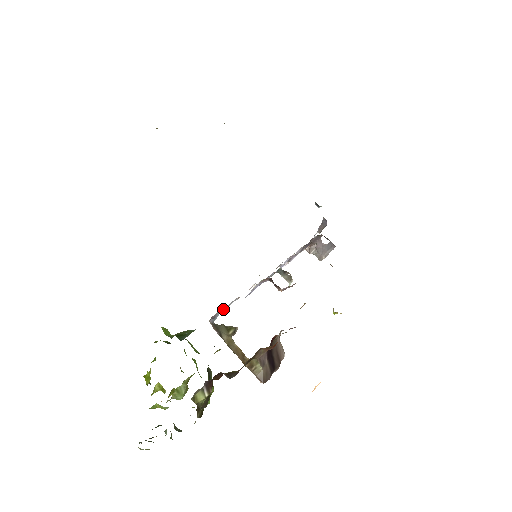
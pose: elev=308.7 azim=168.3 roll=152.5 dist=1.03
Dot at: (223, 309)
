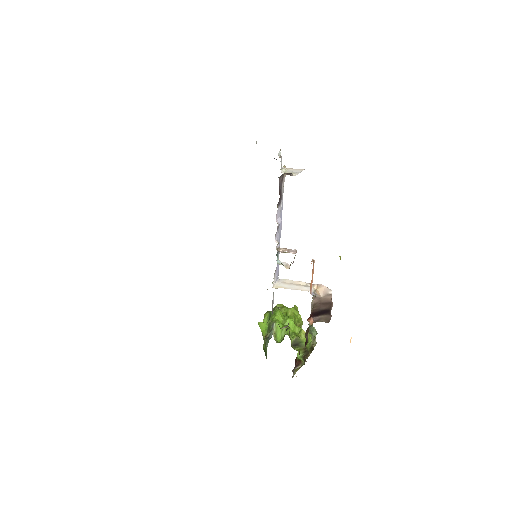
Dot at: (273, 299)
